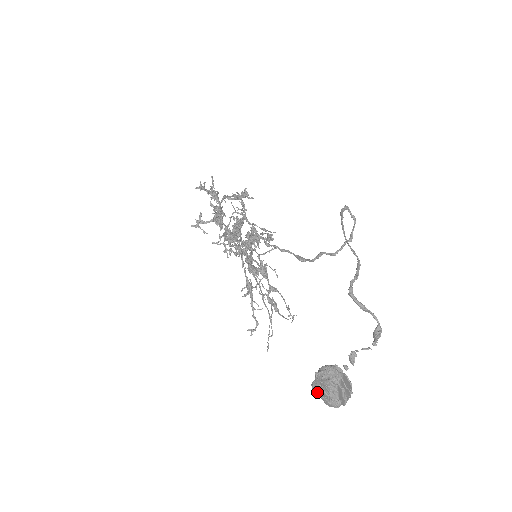
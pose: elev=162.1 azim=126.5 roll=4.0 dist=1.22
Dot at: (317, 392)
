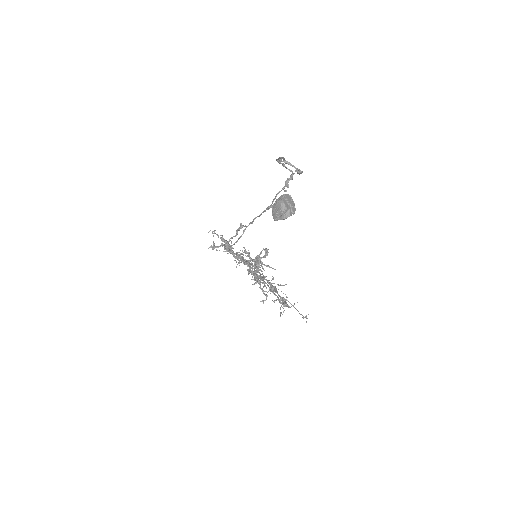
Dot at: (276, 218)
